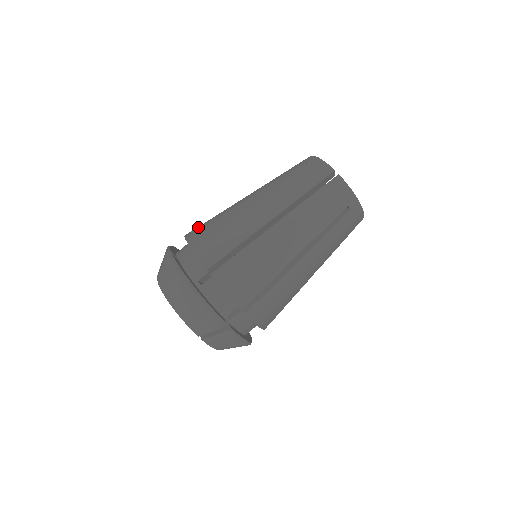
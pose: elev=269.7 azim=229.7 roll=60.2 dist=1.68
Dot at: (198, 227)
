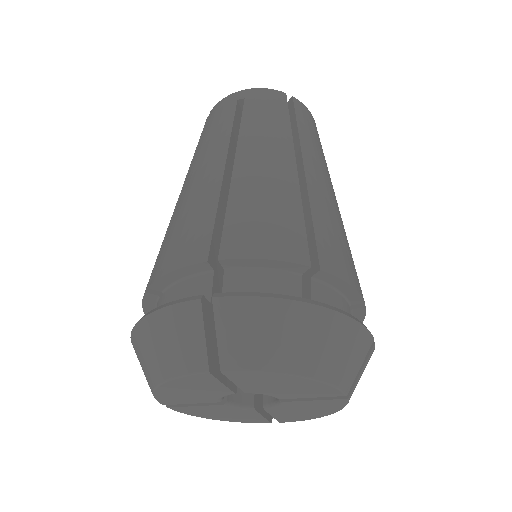
Dot at: (189, 241)
